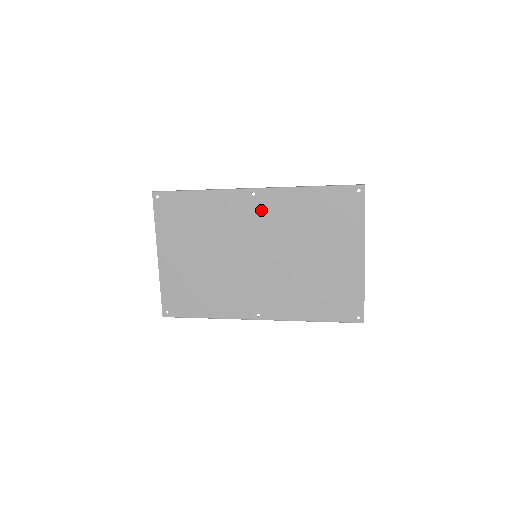
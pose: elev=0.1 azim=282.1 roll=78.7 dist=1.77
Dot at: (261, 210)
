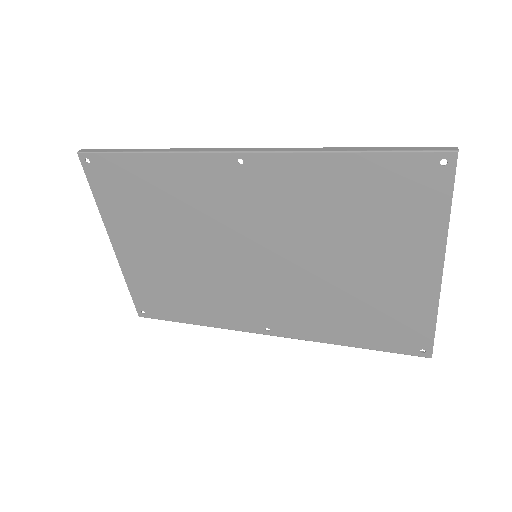
Dot at: (257, 189)
